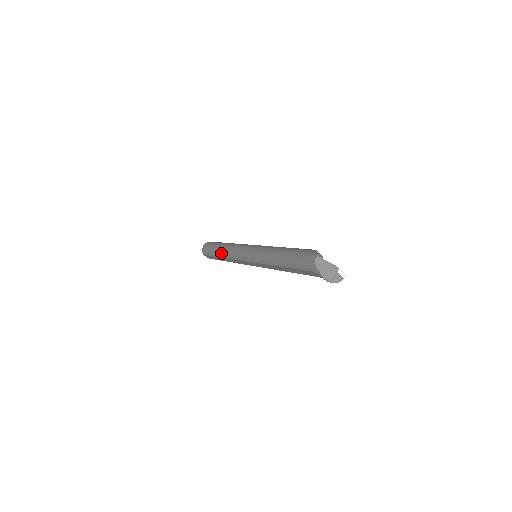
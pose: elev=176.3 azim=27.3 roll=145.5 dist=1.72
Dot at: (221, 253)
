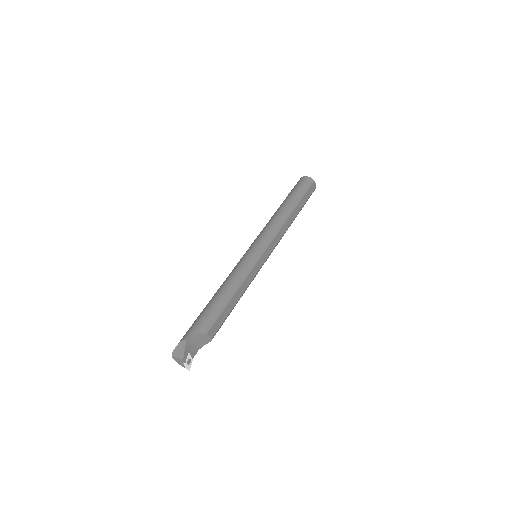
Dot at: (277, 209)
